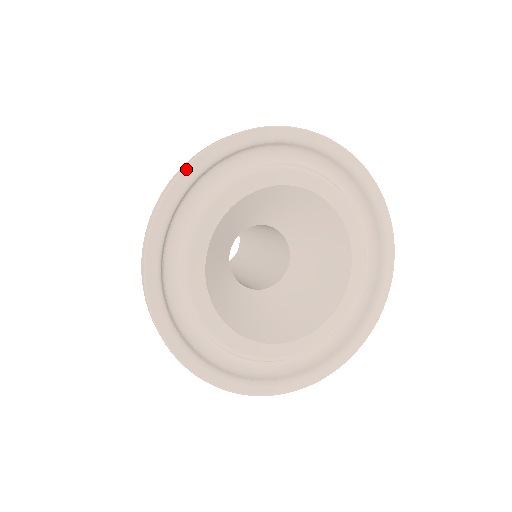
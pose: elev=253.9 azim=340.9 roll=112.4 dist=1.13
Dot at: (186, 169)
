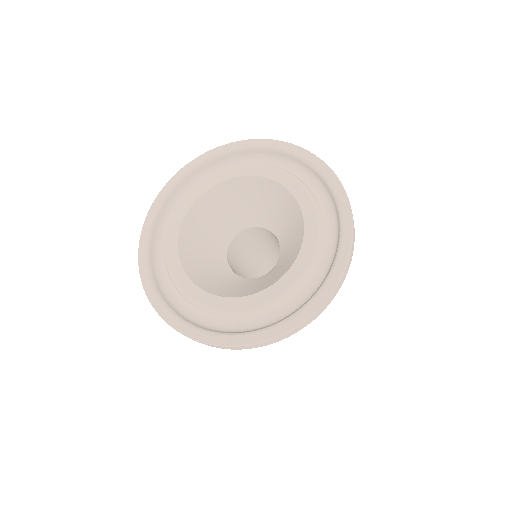
Dot at: (258, 140)
